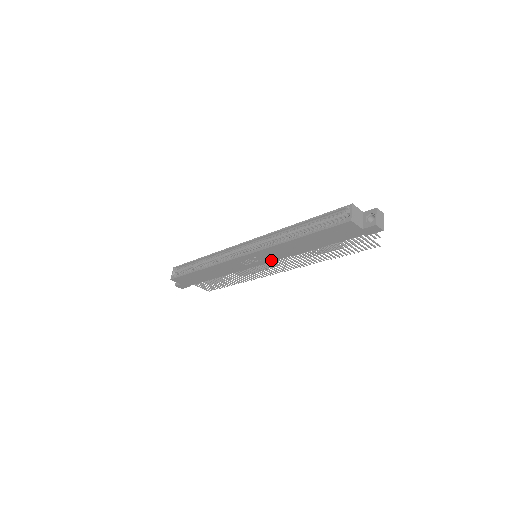
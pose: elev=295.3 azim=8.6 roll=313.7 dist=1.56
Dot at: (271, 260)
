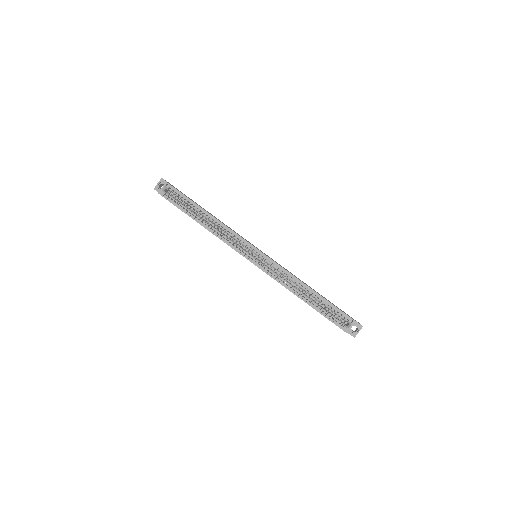
Dot at: occluded
